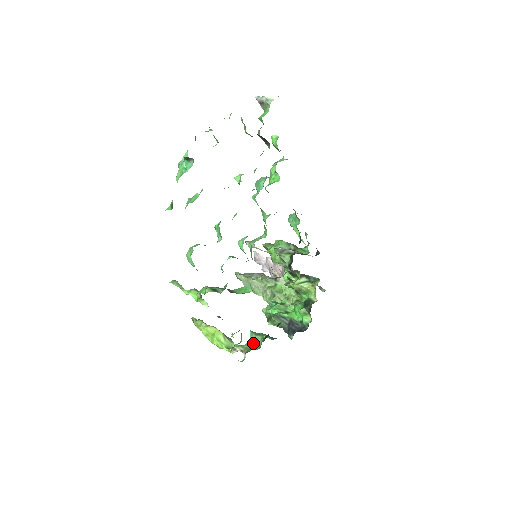
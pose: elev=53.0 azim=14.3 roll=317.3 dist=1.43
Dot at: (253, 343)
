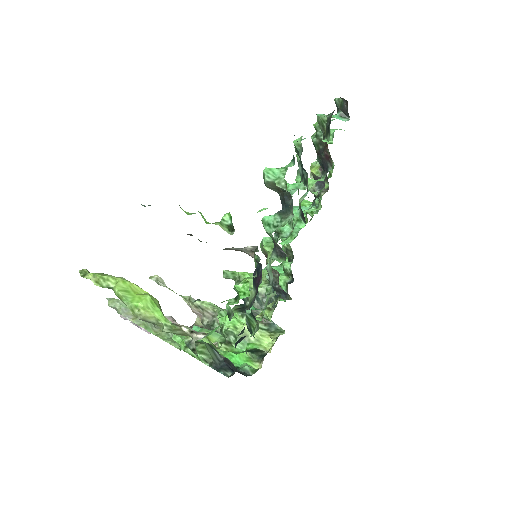
Dot at: occluded
